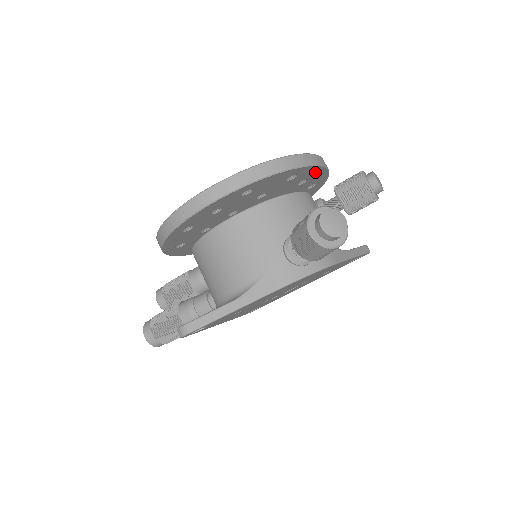
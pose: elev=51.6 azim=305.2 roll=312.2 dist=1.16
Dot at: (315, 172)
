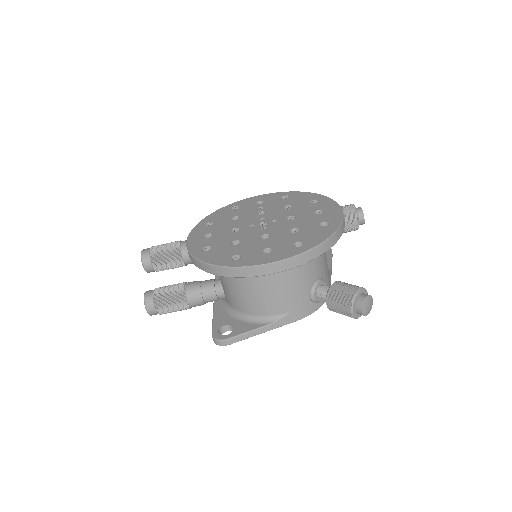
Dot at: occluded
